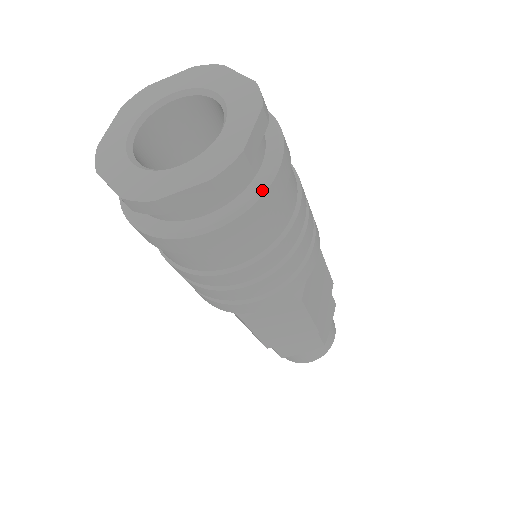
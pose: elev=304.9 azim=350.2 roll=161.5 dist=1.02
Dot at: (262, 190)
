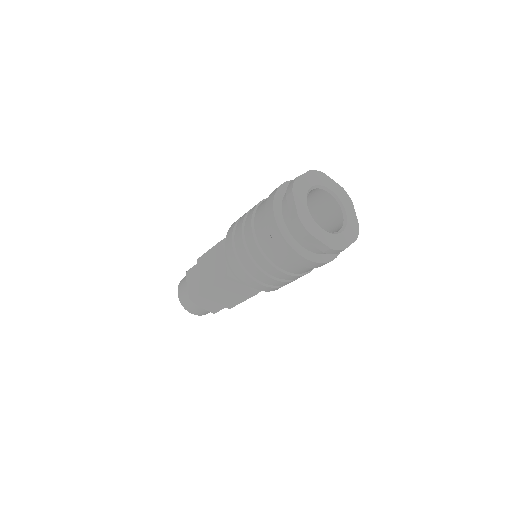
Dot at: (327, 261)
